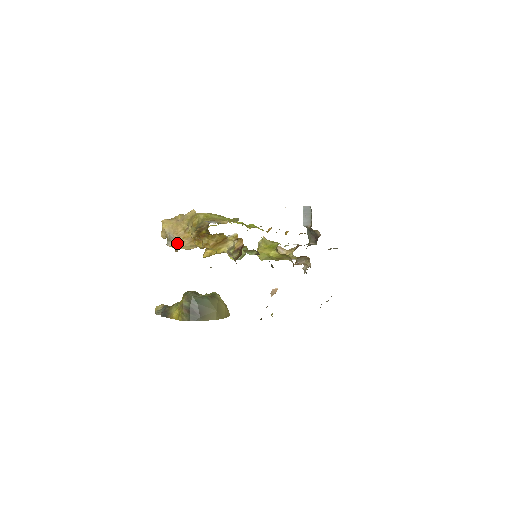
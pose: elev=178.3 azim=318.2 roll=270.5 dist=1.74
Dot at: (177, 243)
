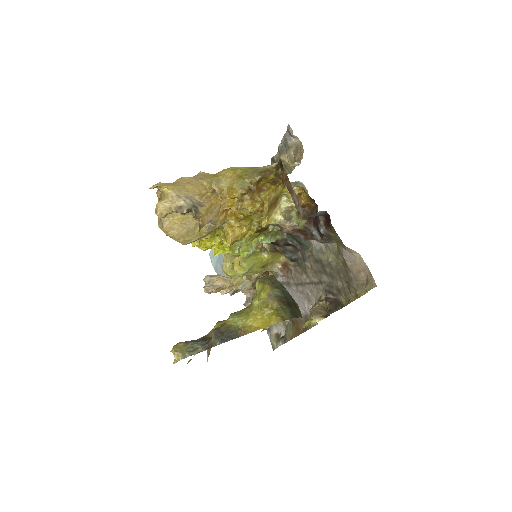
Dot at: (205, 212)
